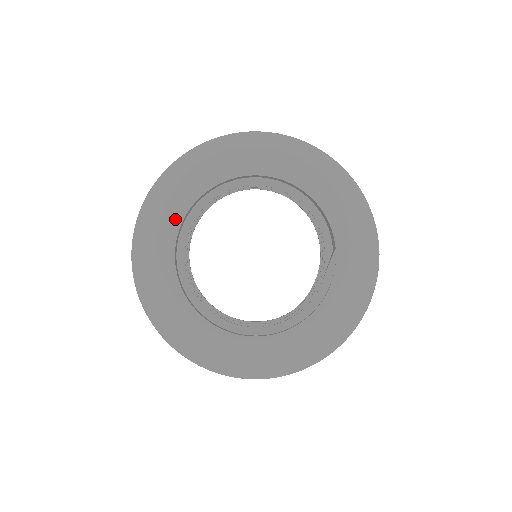
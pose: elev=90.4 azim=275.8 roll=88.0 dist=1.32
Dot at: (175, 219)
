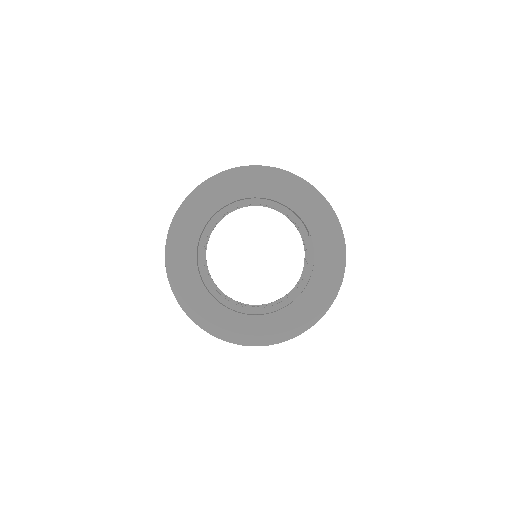
Dot at: (191, 251)
